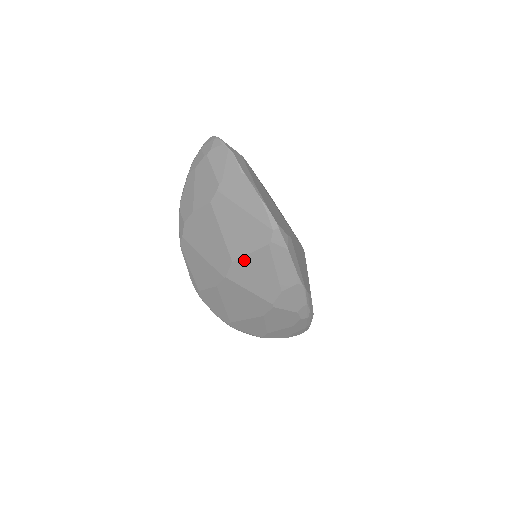
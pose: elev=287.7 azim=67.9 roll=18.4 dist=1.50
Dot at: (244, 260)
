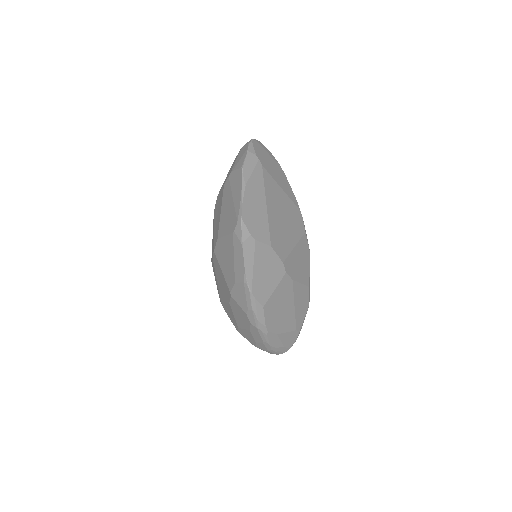
Dot at: (222, 241)
